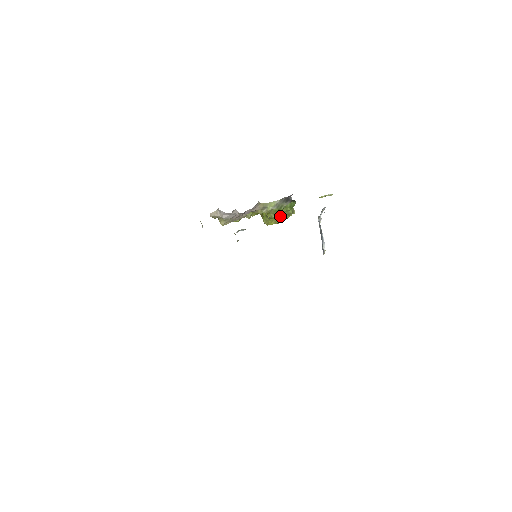
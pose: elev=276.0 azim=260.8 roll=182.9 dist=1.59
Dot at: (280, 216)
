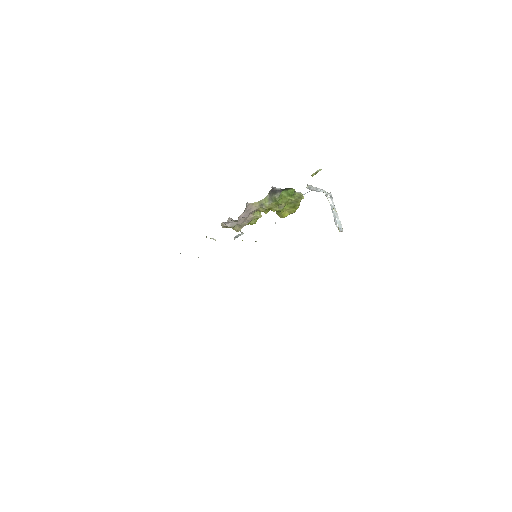
Dot at: (290, 206)
